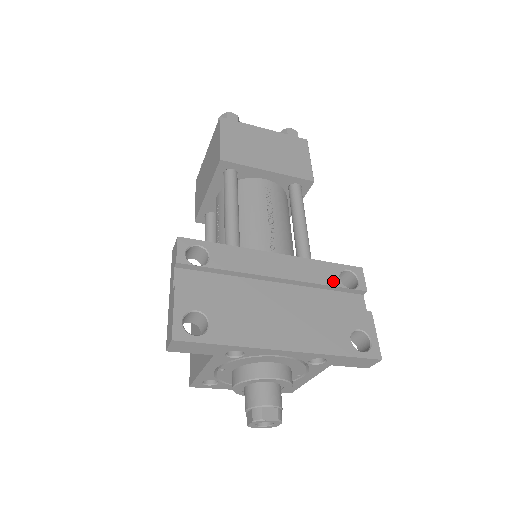
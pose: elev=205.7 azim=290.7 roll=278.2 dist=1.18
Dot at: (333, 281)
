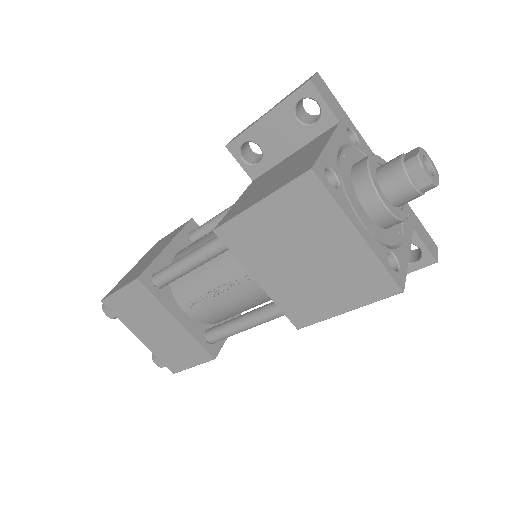
Dot at: occluded
